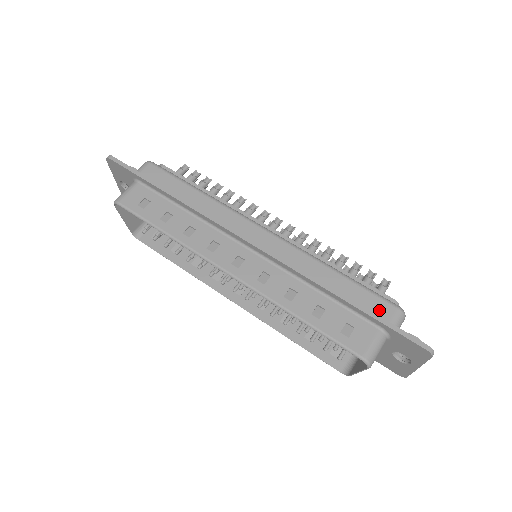
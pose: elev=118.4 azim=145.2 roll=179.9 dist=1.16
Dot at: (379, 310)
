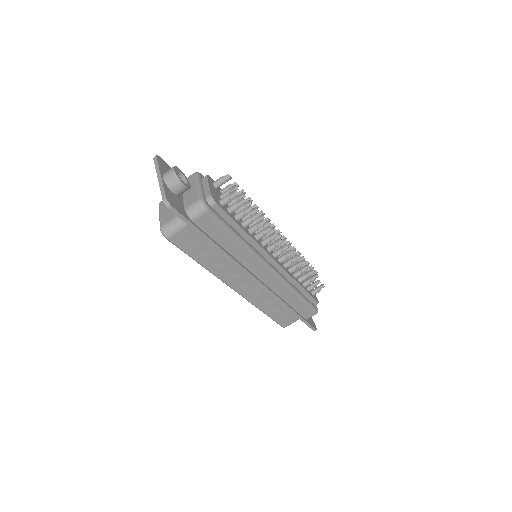
Dot at: (306, 314)
